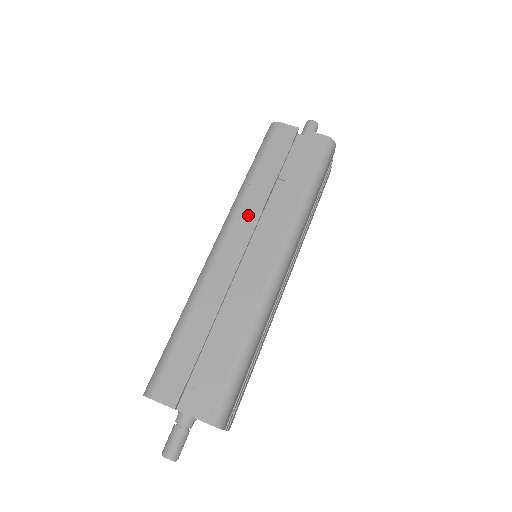
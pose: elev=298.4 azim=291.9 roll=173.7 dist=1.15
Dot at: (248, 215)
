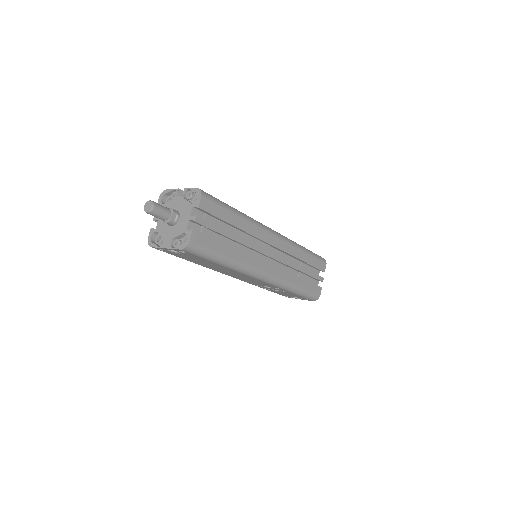
Dot at: occluded
